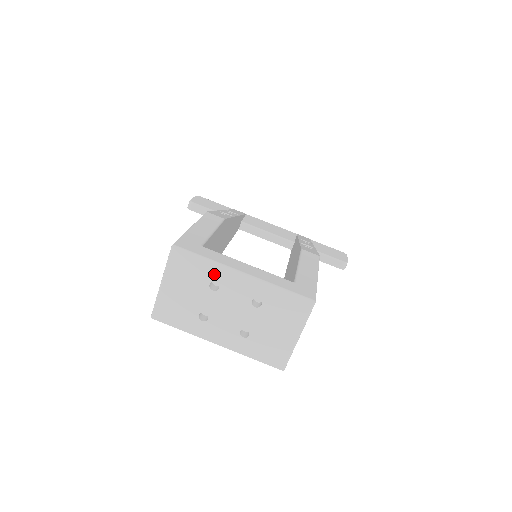
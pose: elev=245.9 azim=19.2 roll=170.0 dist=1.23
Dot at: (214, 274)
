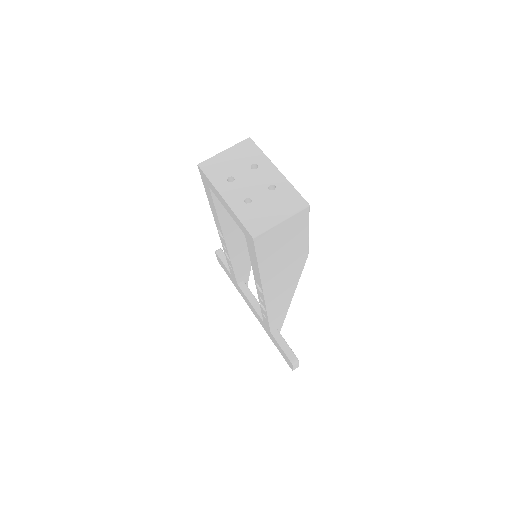
Dot at: (260, 161)
